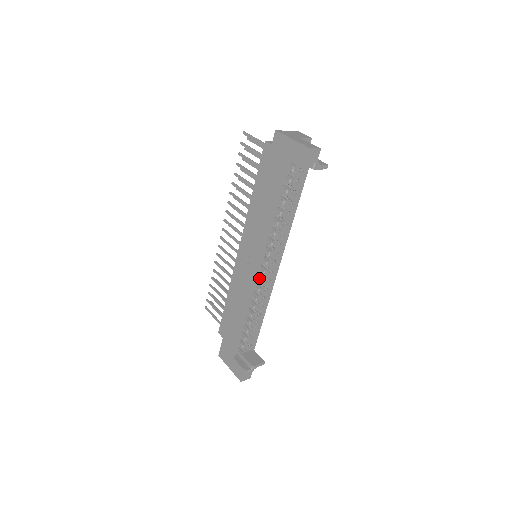
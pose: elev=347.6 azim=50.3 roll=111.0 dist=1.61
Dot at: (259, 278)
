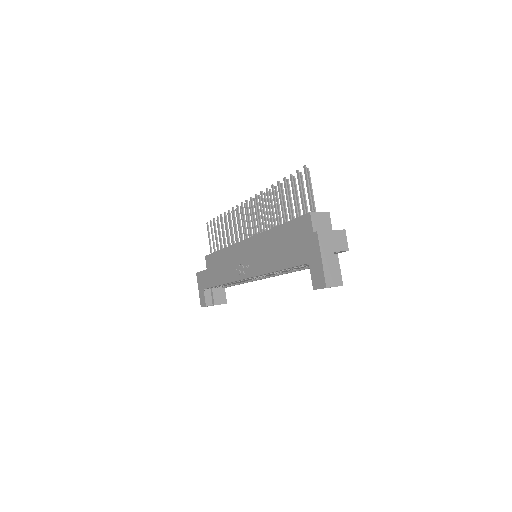
Dot at: occluded
